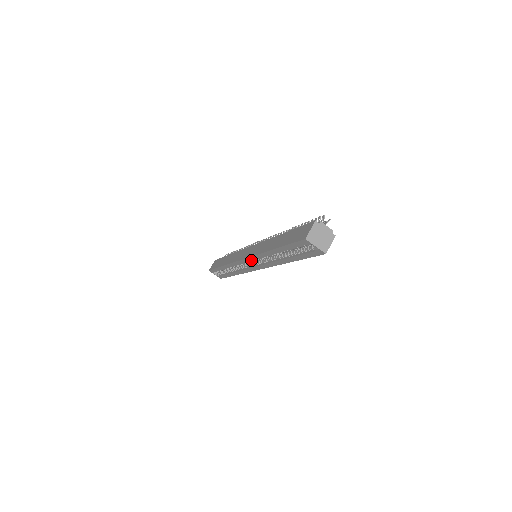
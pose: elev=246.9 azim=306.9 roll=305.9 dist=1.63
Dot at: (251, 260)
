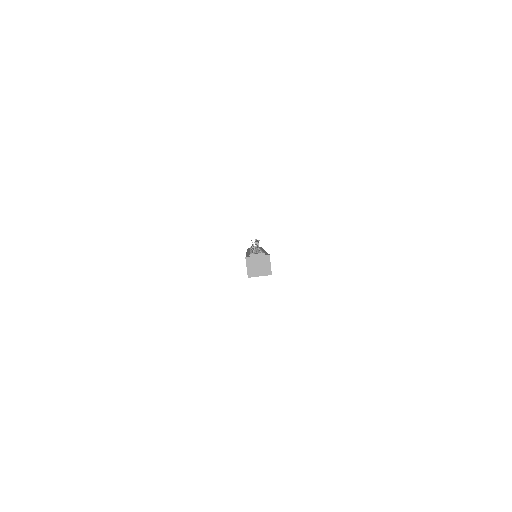
Dot at: occluded
